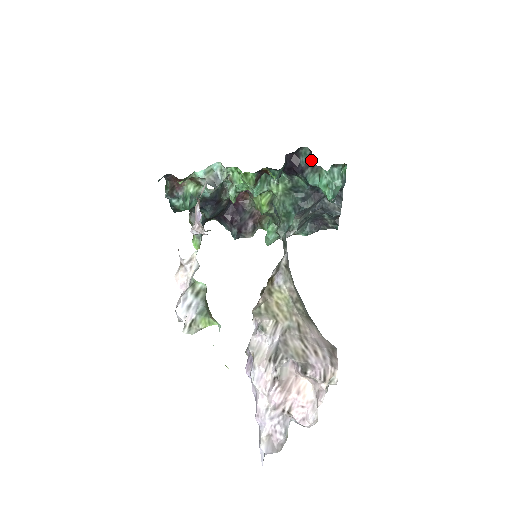
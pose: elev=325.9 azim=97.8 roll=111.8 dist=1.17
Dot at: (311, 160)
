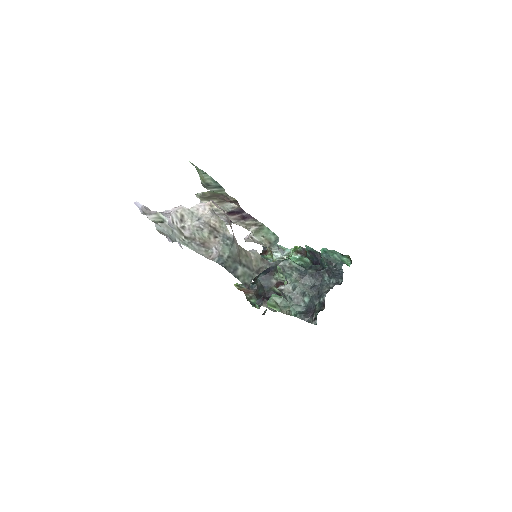
Dot at: occluded
